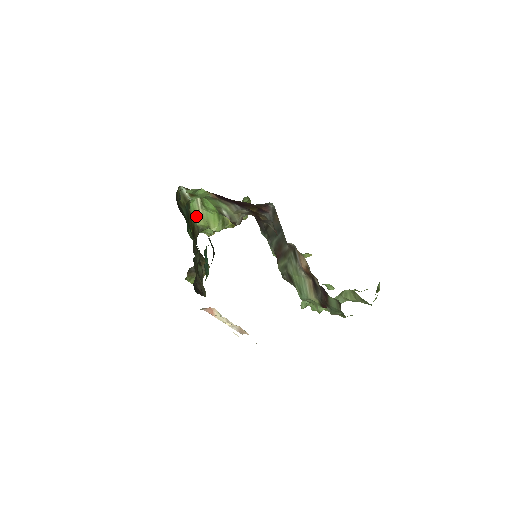
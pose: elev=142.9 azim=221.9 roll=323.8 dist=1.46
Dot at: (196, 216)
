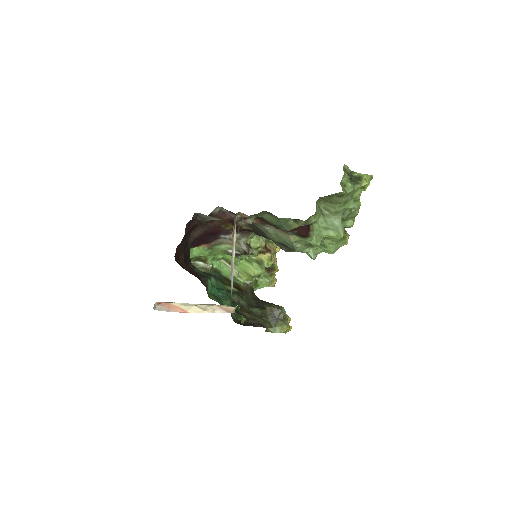
Dot at: (236, 277)
